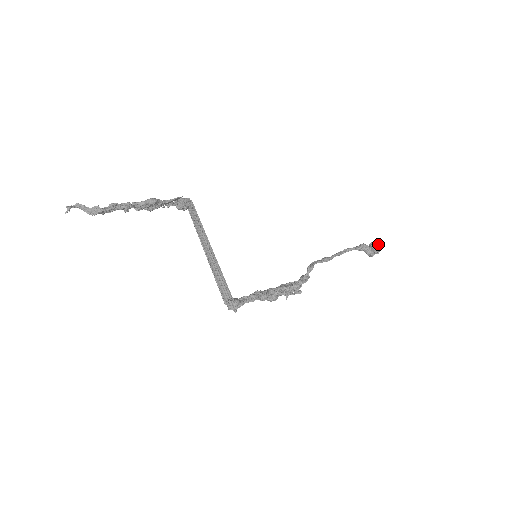
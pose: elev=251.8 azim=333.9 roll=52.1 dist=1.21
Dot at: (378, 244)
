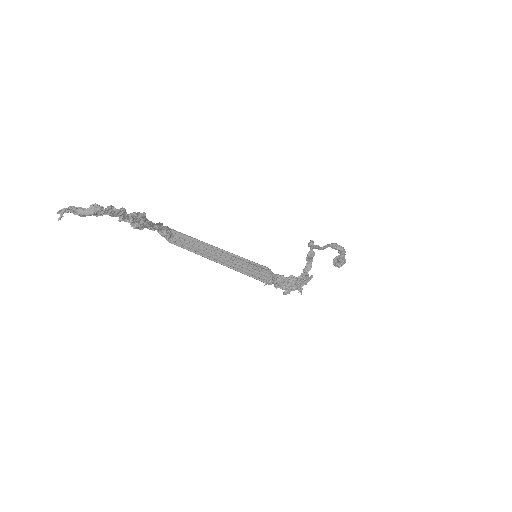
Dot at: occluded
